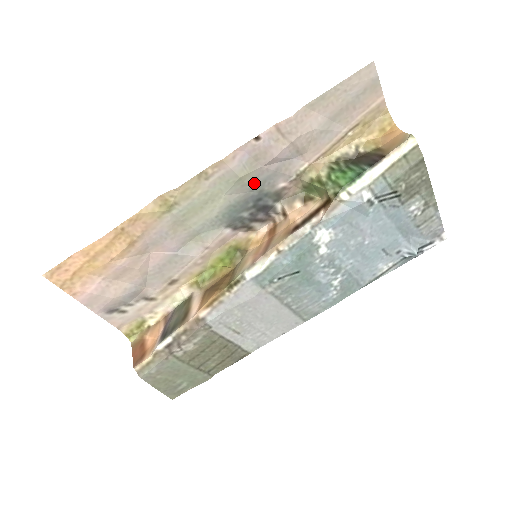
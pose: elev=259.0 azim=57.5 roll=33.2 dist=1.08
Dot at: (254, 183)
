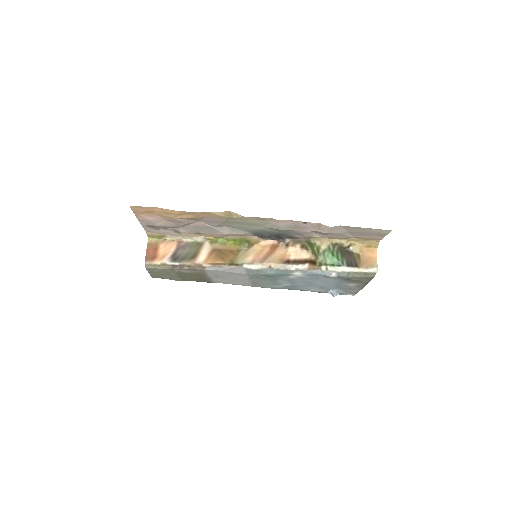
Dot at: (285, 231)
